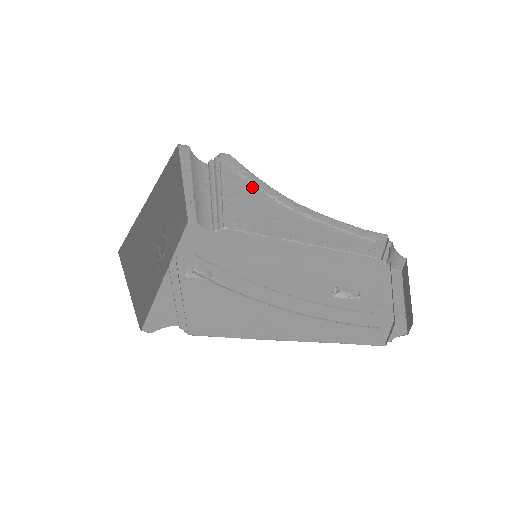
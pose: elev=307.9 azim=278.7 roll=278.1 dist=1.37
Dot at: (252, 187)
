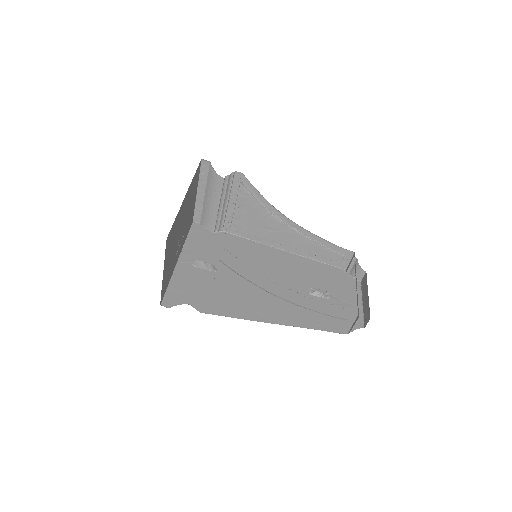
Dot at: (255, 201)
